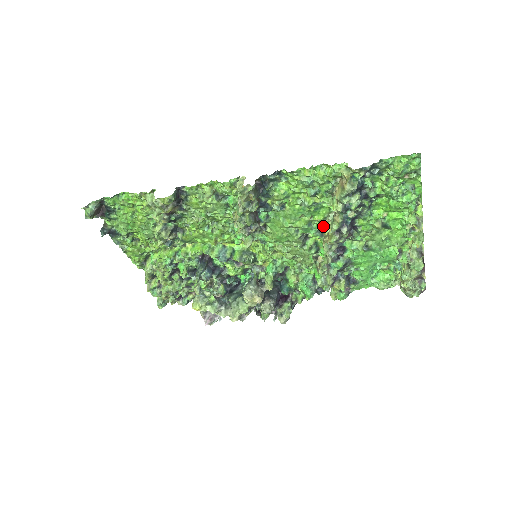
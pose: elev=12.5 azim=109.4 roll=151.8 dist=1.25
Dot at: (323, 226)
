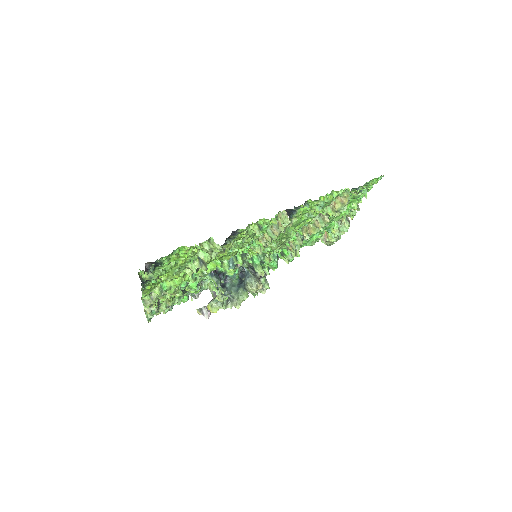
Dot at: (305, 223)
